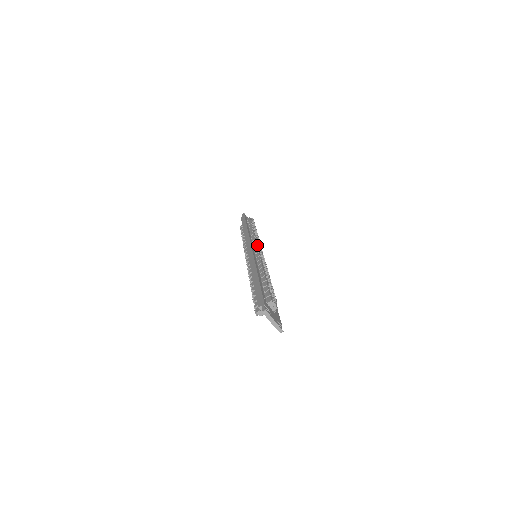
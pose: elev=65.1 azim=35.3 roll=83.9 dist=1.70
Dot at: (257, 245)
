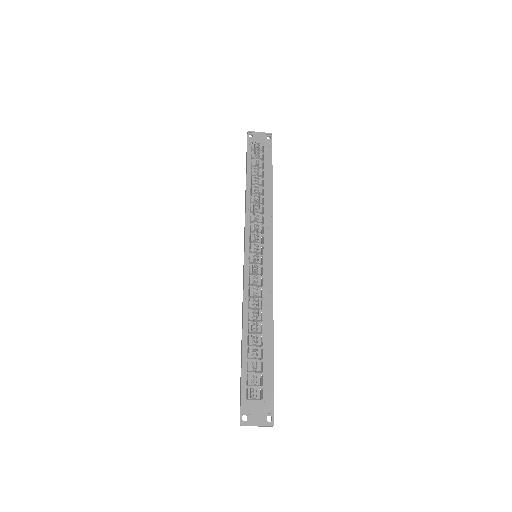
Dot at: (251, 240)
